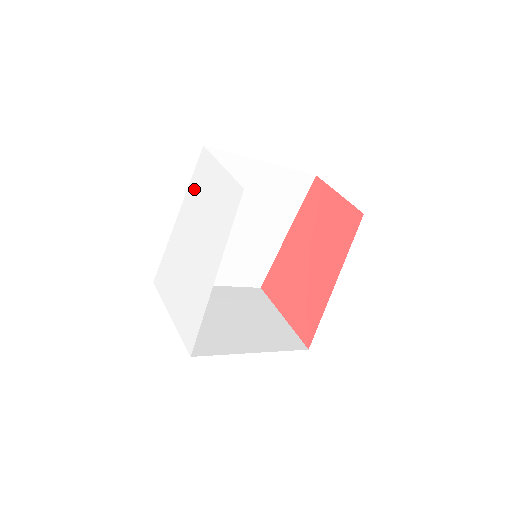
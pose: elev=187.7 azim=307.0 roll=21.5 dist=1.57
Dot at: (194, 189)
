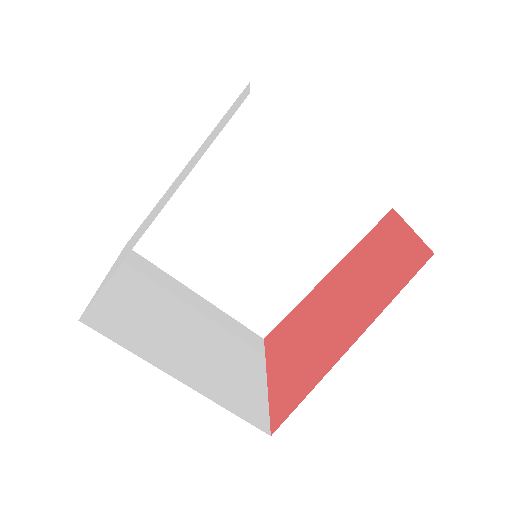
Dot at: (214, 129)
